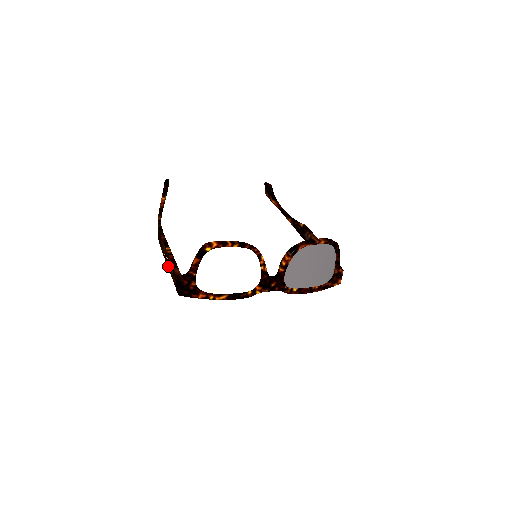
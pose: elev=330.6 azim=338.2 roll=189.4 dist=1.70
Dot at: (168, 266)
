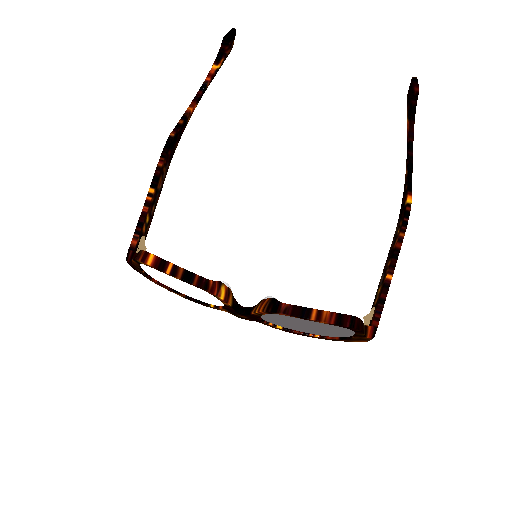
Dot at: occluded
